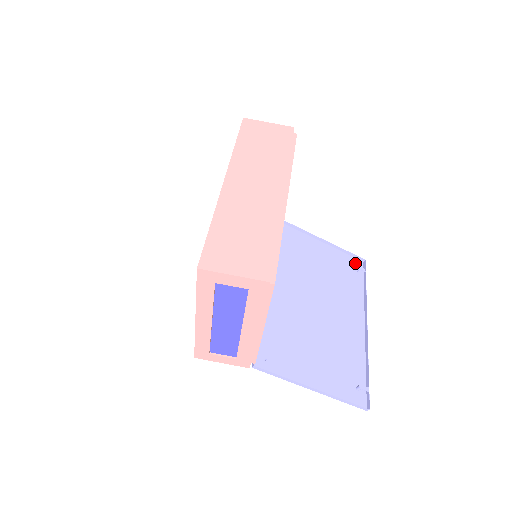
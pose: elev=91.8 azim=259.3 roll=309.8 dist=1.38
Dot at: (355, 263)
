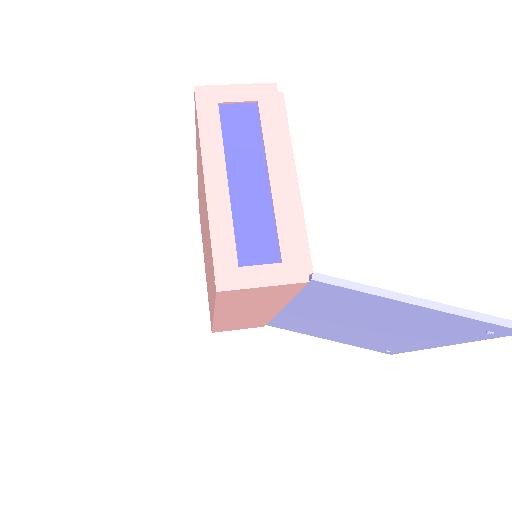
Dot at: (382, 351)
